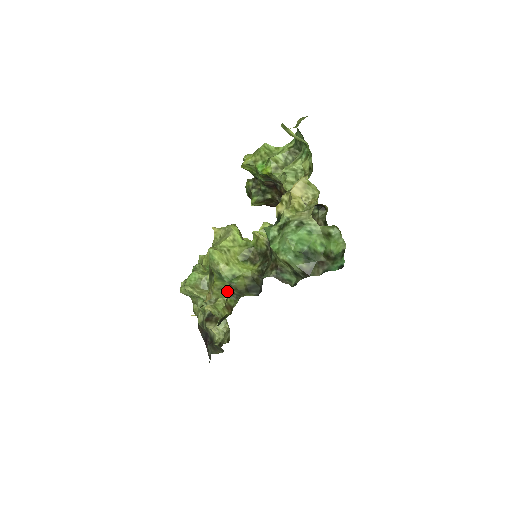
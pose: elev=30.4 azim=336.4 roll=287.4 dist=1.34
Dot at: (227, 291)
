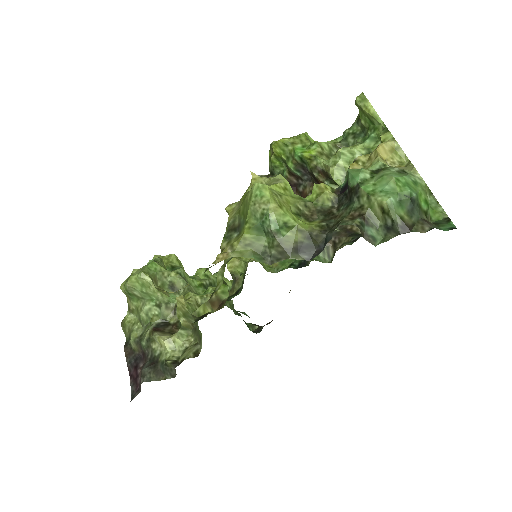
Dot at: (258, 250)
